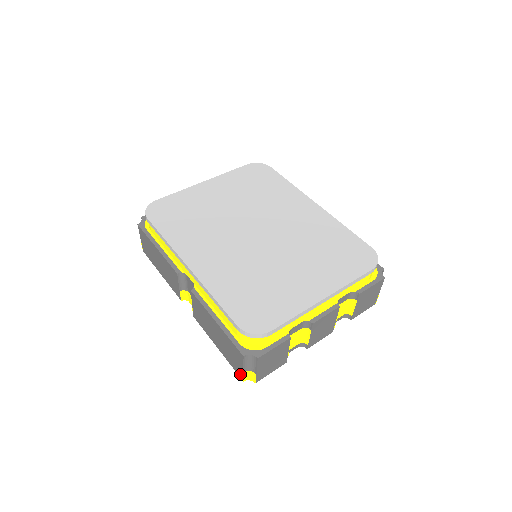
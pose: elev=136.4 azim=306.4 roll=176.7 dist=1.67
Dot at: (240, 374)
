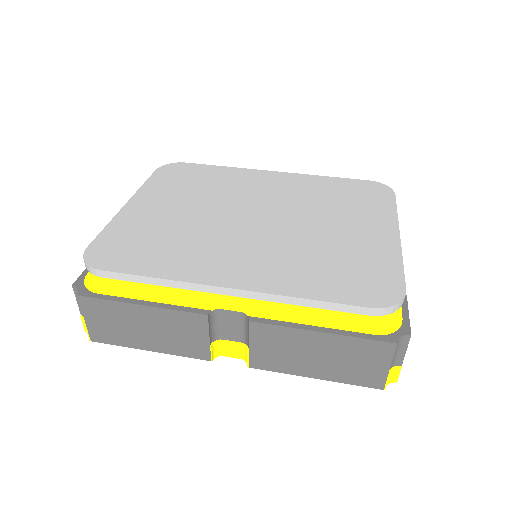
Dot at: (378, 383)
